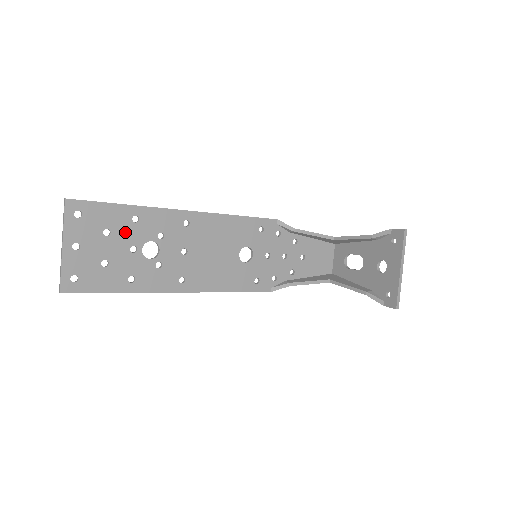
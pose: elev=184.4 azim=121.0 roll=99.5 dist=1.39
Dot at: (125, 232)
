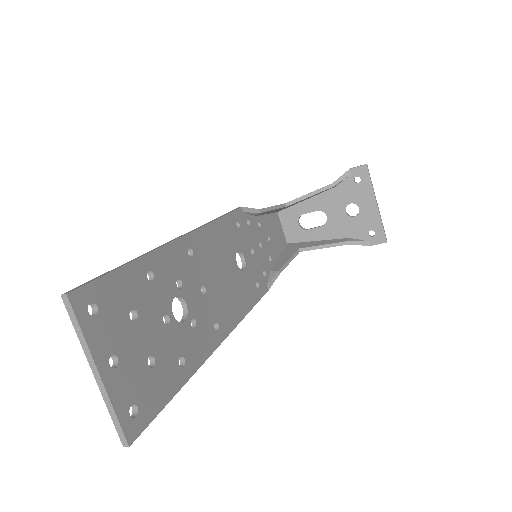
Dot at: (149, 302)
